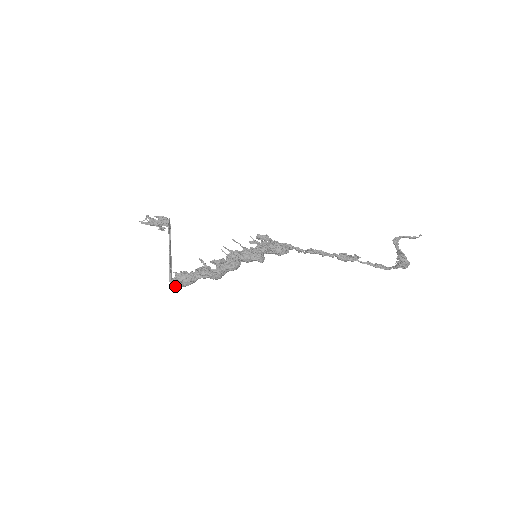
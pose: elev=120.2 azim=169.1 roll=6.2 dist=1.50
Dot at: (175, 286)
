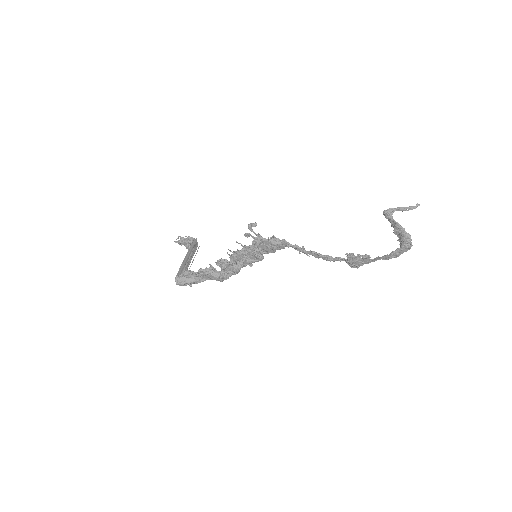
Dot at: (180, 280)
